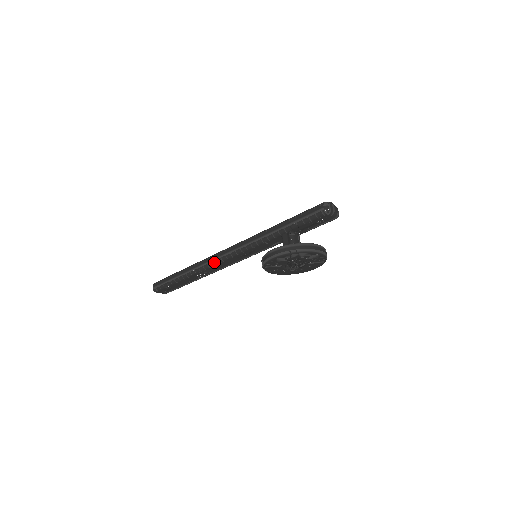
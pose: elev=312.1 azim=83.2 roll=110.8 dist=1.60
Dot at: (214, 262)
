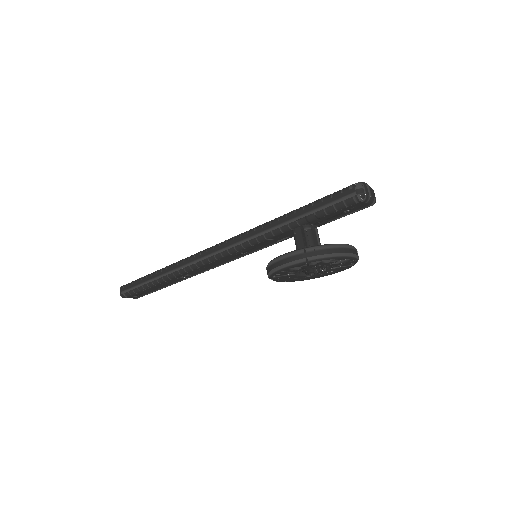
Dot at: (198, 263)
